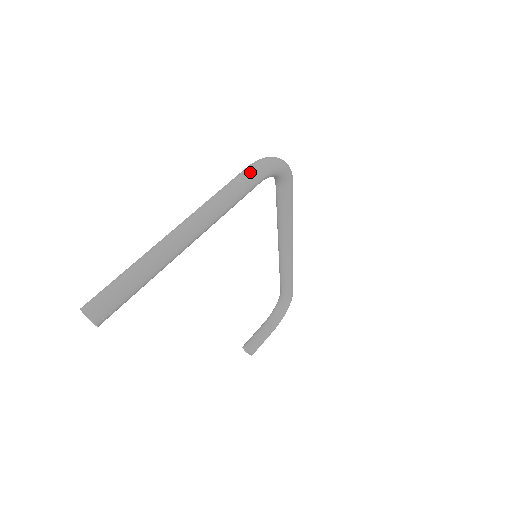
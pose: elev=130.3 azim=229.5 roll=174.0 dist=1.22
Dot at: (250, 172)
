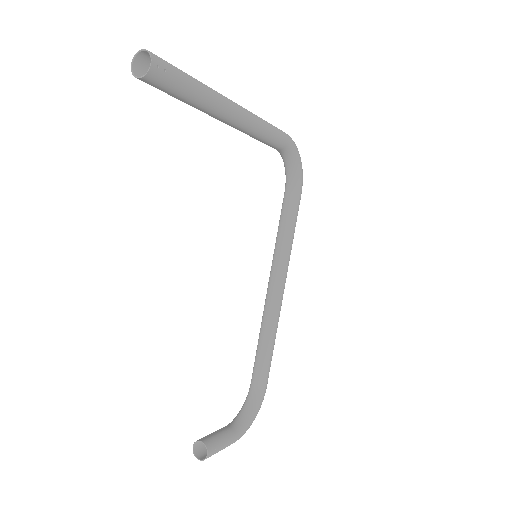
Dot at: (281, 130)
